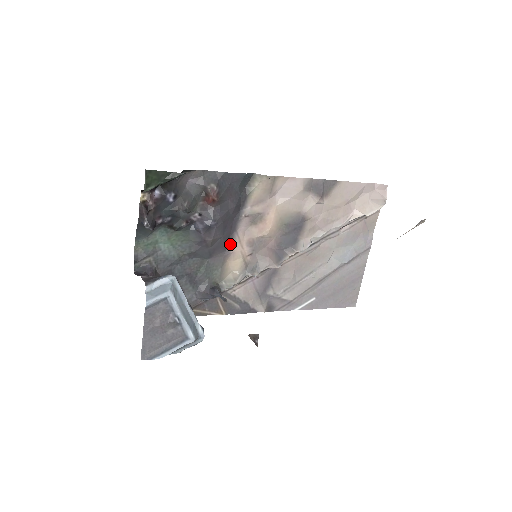
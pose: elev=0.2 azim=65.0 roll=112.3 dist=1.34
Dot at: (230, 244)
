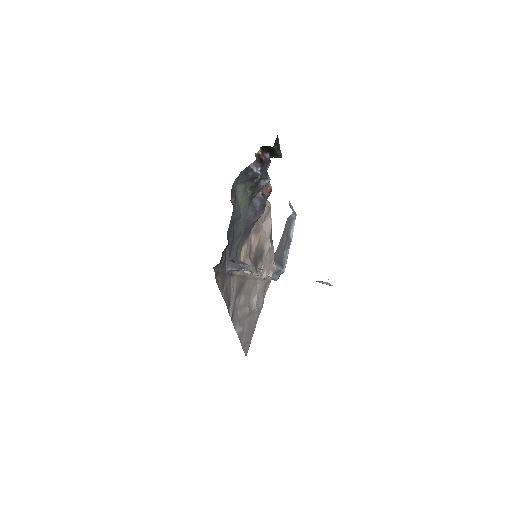
Dot at: (248, 236)
